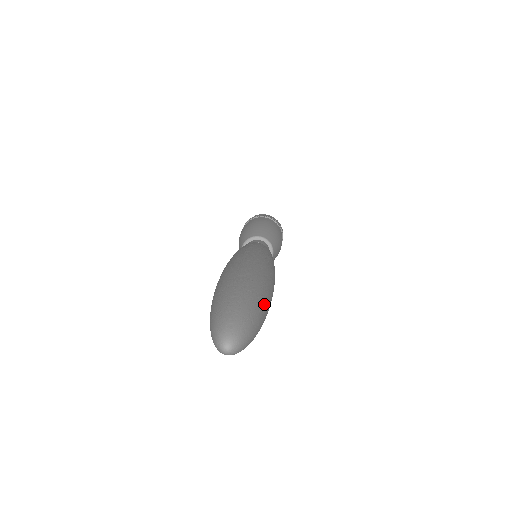
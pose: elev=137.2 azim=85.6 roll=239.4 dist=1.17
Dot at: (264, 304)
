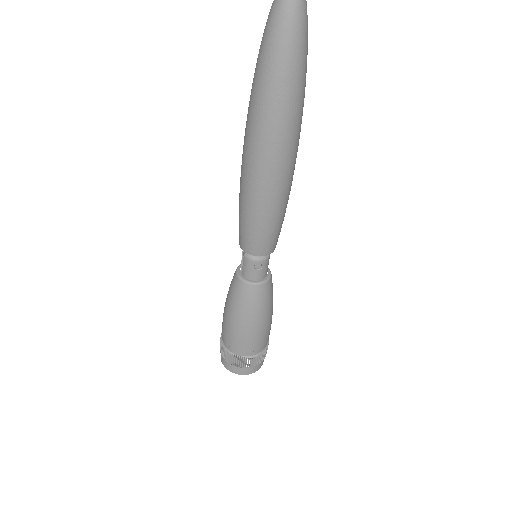
Dot at: occluded
